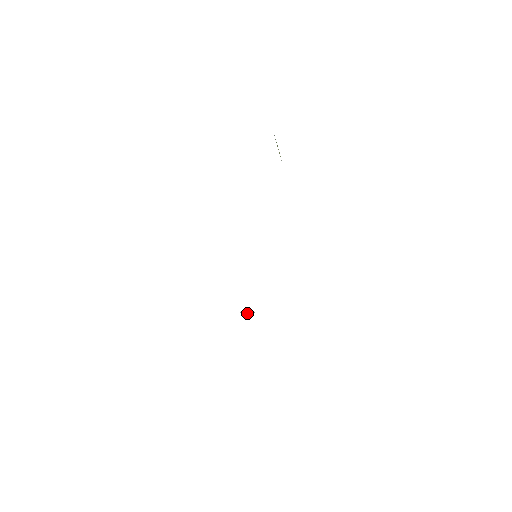
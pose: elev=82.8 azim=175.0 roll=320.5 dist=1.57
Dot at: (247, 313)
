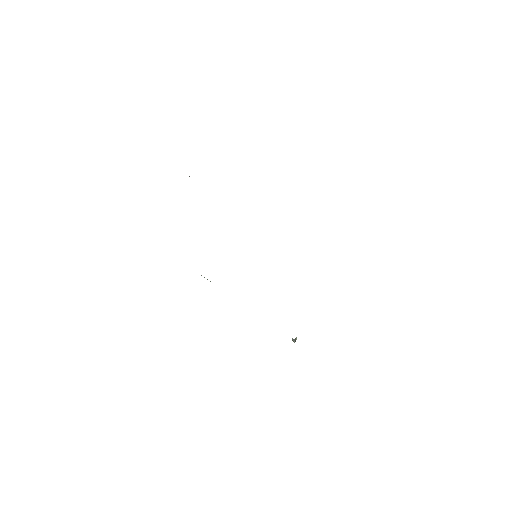
Dot at: (295, 339)
